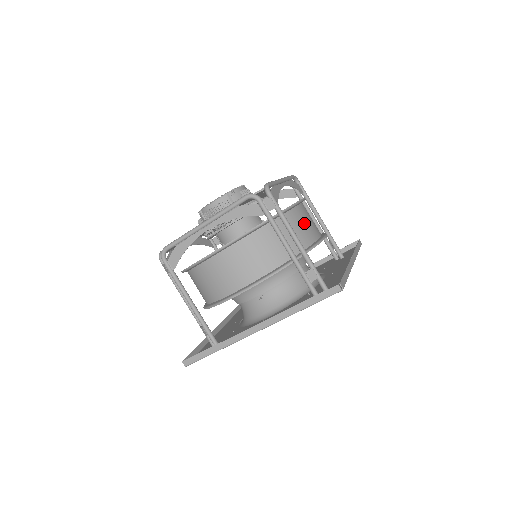
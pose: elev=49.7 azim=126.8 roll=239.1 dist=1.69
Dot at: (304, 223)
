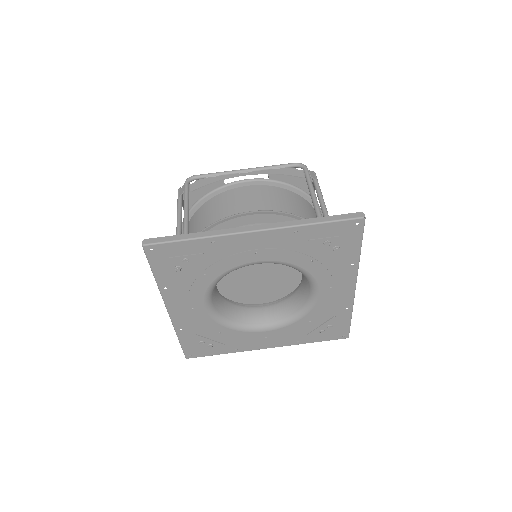
Dot at: occluded
